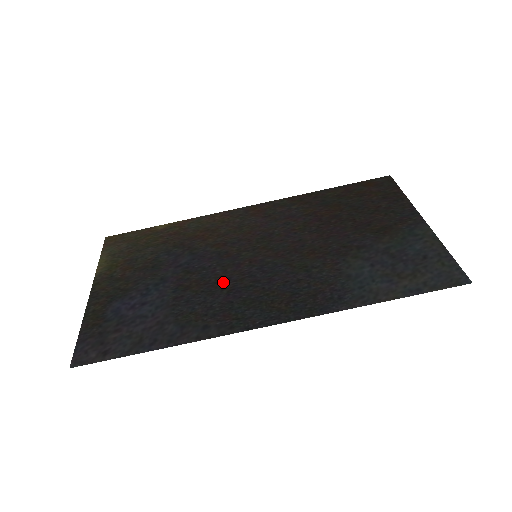
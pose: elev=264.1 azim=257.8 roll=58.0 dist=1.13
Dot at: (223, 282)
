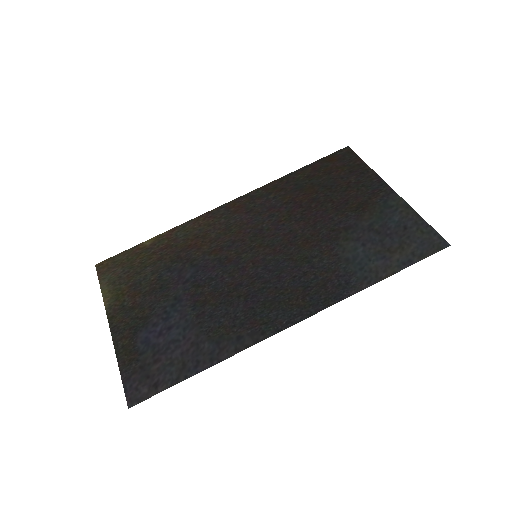
Dot at: (236, 289)
